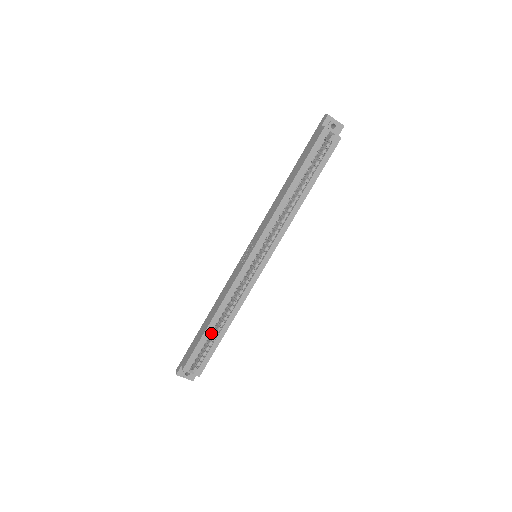
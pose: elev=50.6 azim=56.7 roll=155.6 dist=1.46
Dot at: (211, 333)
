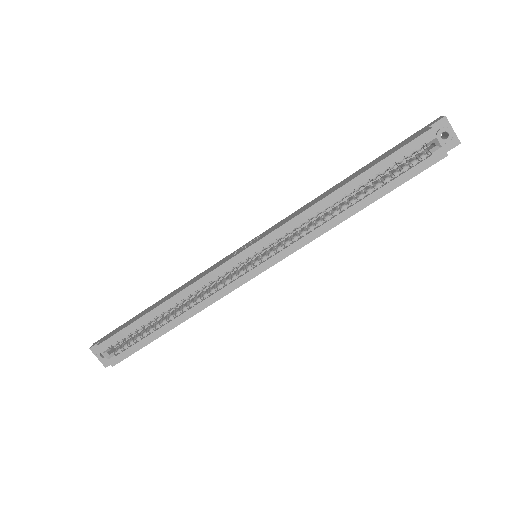
Dot at: (155, 322)
